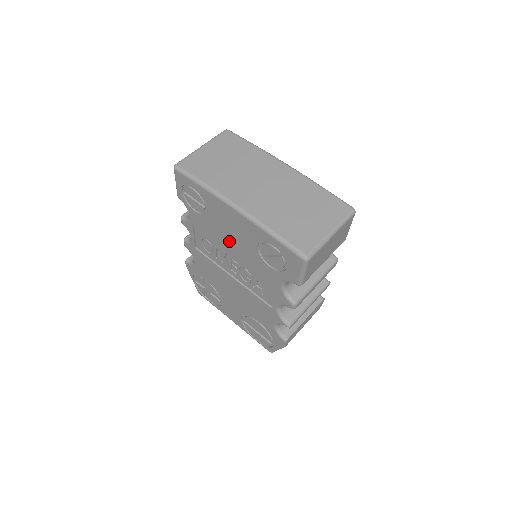
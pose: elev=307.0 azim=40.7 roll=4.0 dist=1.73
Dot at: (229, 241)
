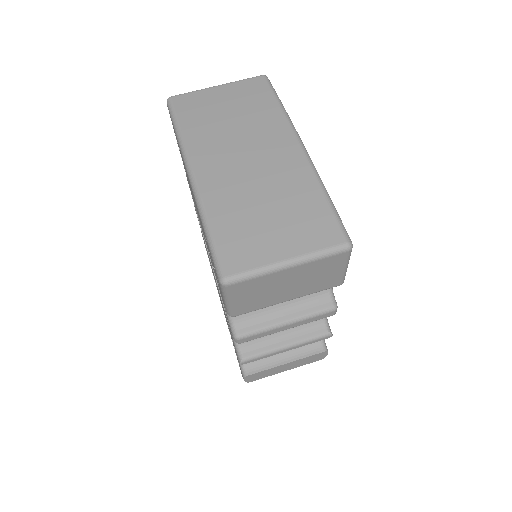
Dot at: occluded
